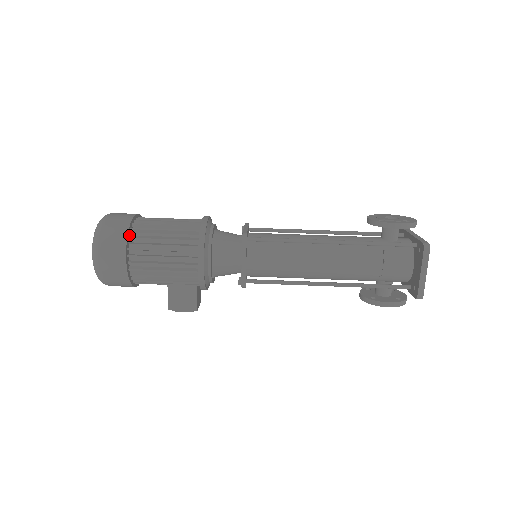
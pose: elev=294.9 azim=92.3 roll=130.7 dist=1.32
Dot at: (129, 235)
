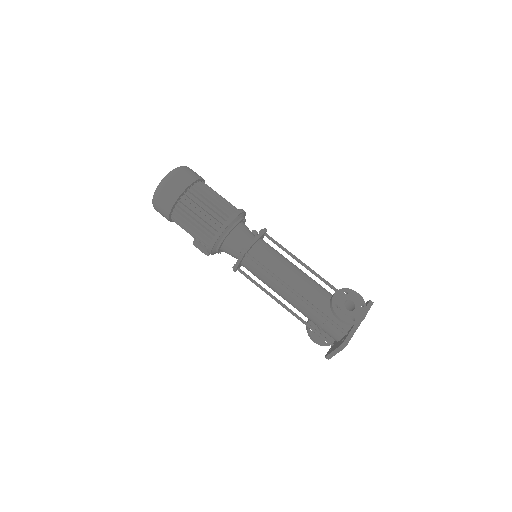
Dot at: (177, 201)
